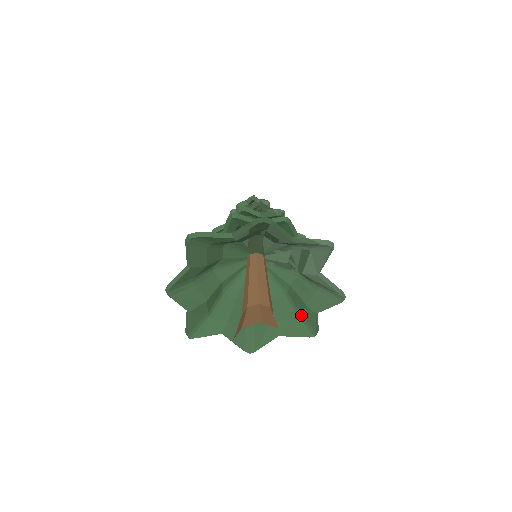
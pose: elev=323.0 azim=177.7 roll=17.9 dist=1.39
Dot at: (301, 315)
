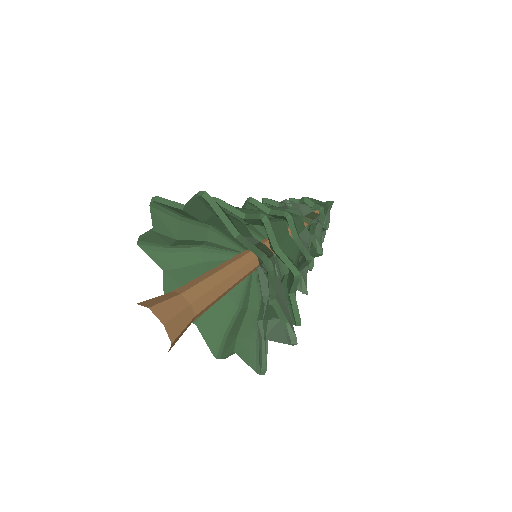
Dot at: (228, 334)
